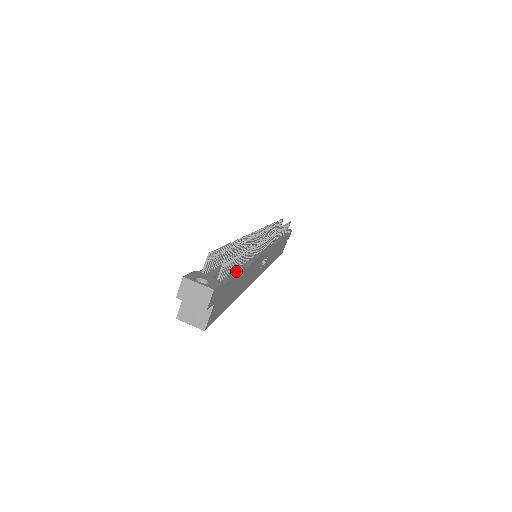
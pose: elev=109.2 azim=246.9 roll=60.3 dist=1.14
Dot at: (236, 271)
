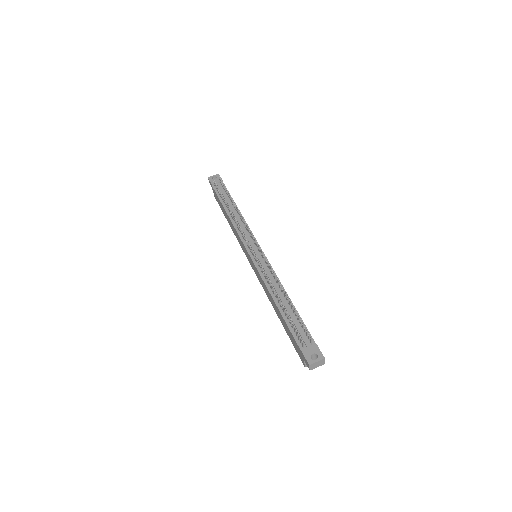
Dot at: occluded
